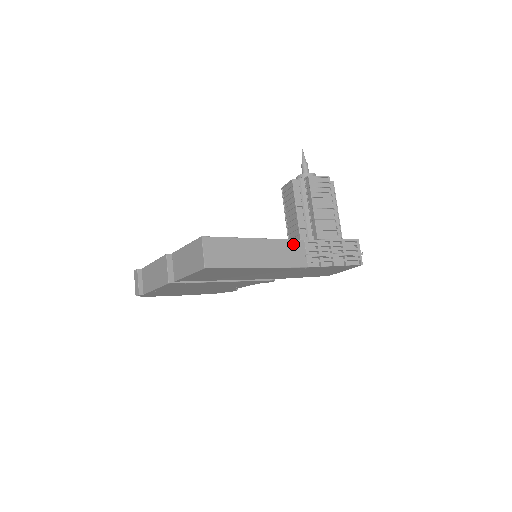
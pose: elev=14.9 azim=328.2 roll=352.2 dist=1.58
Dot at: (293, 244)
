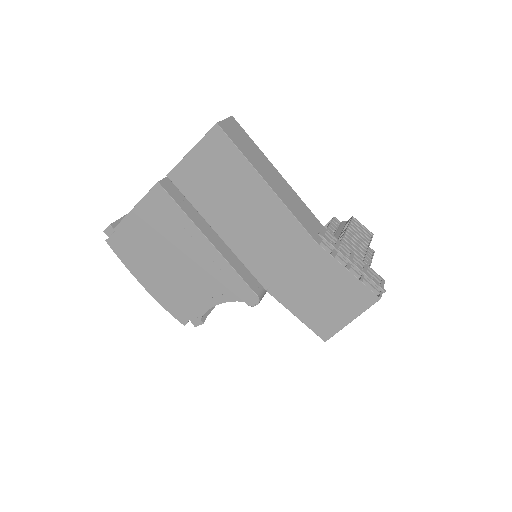
Dot at: (311, 215)
